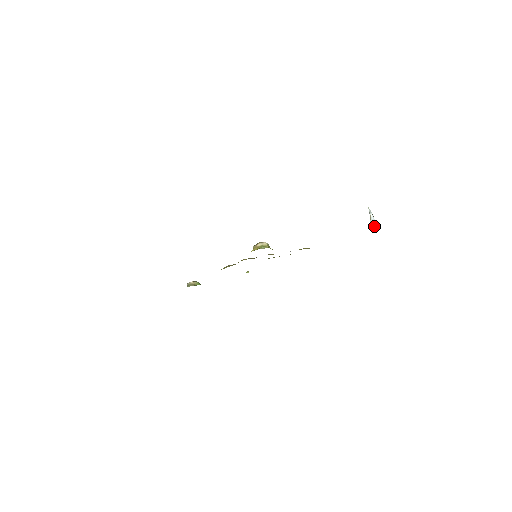
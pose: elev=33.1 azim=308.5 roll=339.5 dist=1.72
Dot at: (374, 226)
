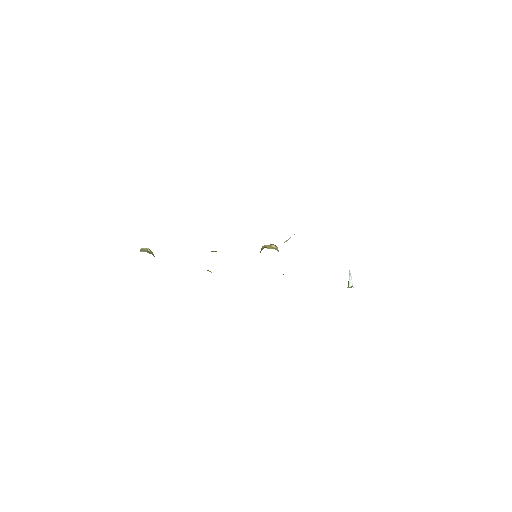
Dot at: occluded
